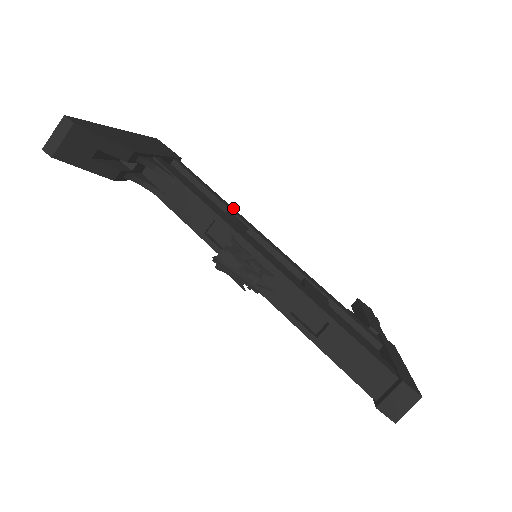
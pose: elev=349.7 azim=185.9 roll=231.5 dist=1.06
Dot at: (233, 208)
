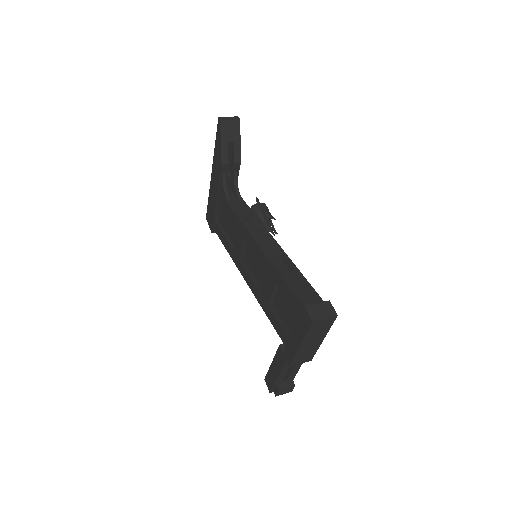
Dot at: occluded
